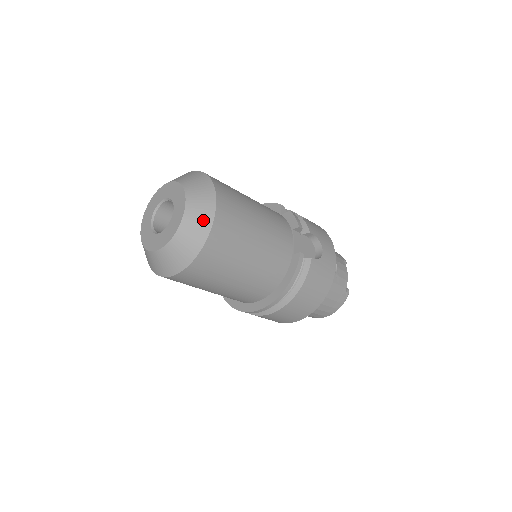
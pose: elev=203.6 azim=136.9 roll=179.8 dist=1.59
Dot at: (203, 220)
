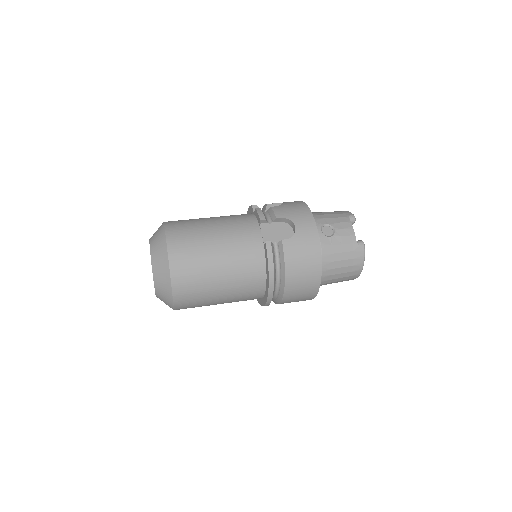
Dot at: (163, 262)
